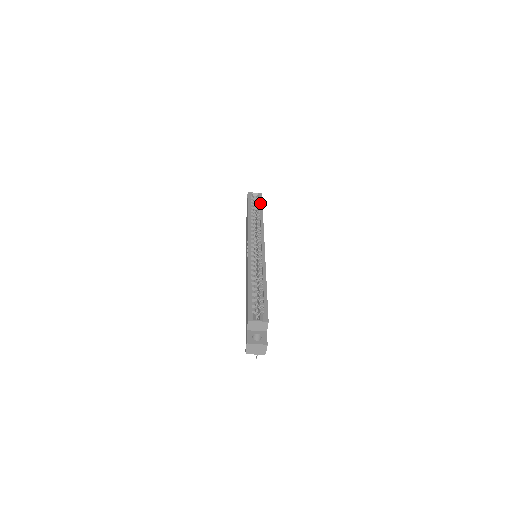
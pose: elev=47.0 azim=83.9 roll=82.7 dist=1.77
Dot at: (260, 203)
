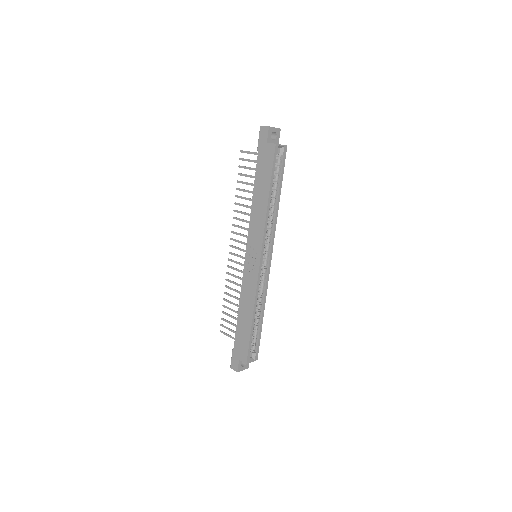
Dot at: (282, 173)
